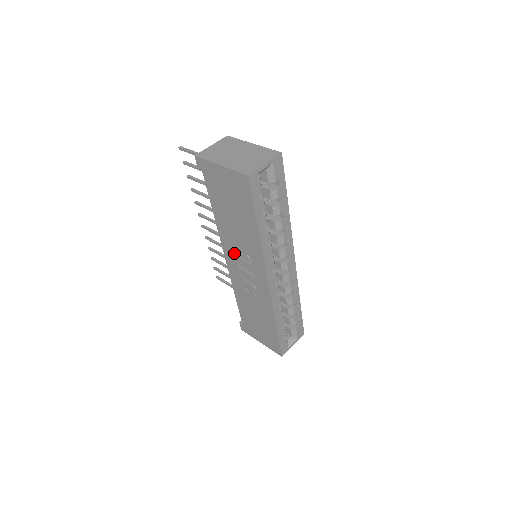
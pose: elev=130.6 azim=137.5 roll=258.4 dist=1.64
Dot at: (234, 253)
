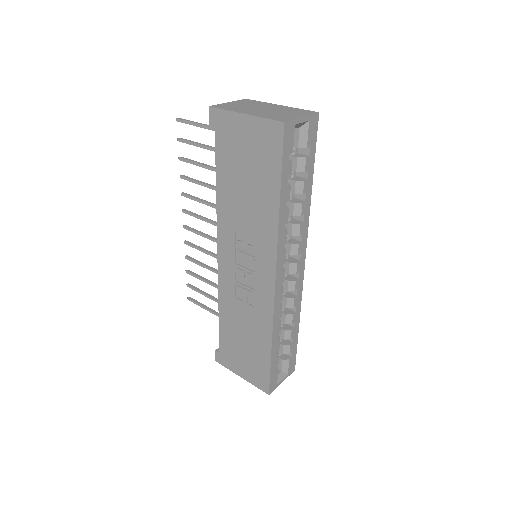
Dot at: (233, 244)
